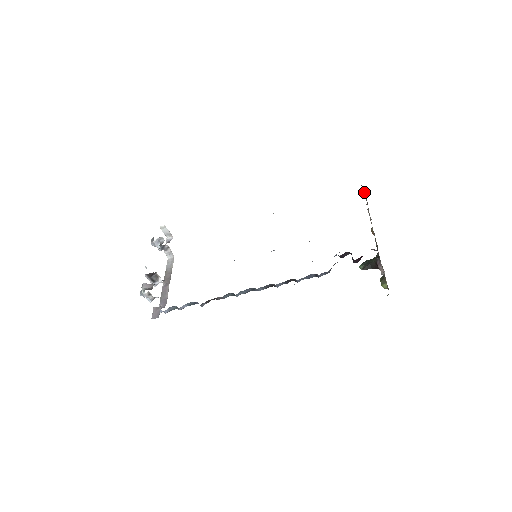
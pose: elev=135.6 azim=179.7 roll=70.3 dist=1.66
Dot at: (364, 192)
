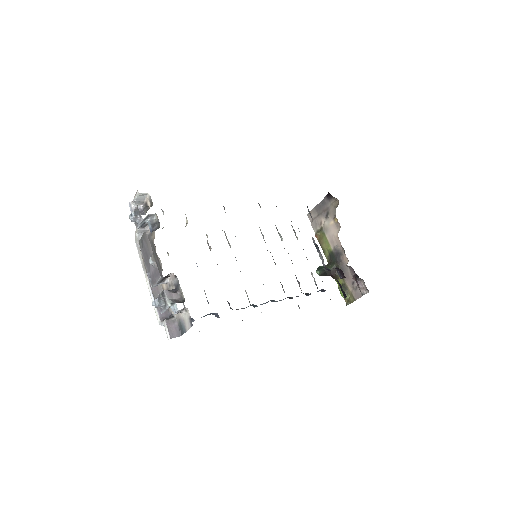
Dot at: (326, 201)
